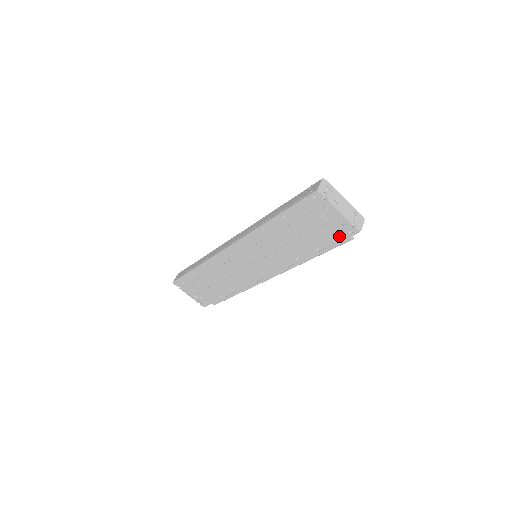
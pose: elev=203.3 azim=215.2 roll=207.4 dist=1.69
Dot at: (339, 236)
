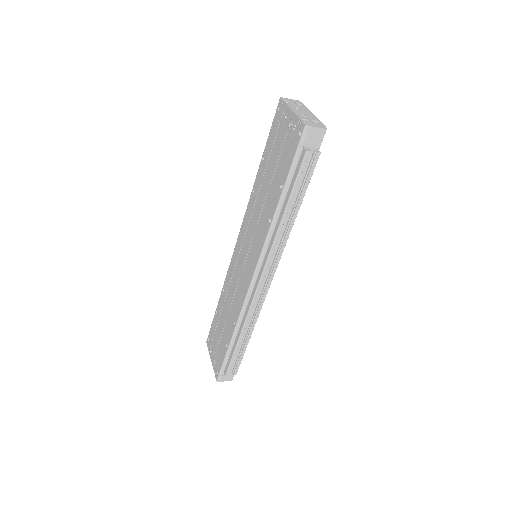
Dot at: (293, 149)
